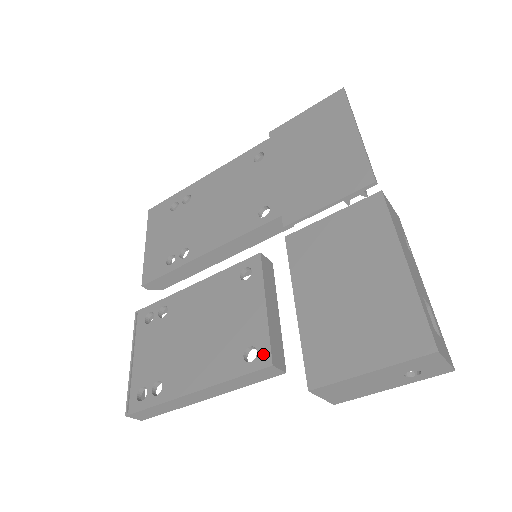
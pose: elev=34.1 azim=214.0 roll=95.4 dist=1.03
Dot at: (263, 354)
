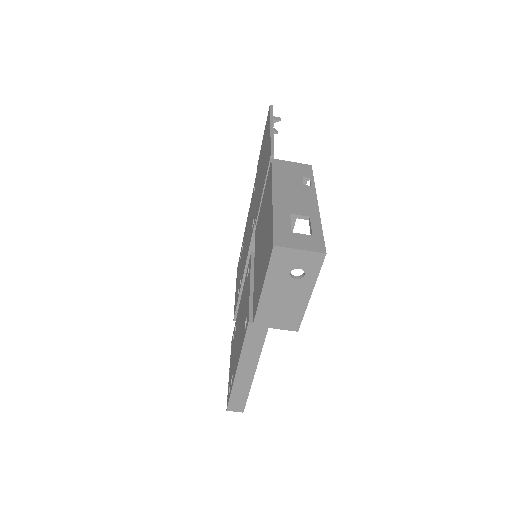
Dot at: (247, 318)
